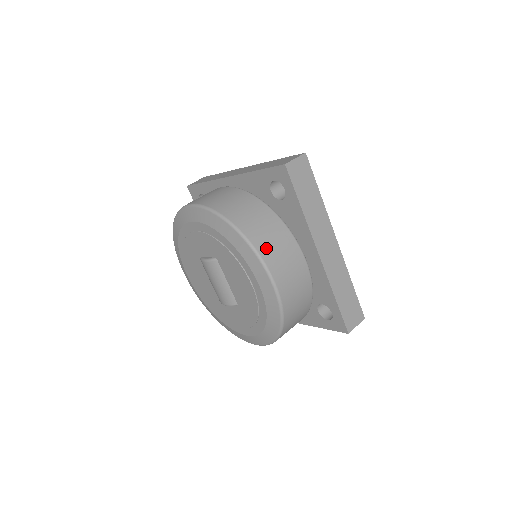
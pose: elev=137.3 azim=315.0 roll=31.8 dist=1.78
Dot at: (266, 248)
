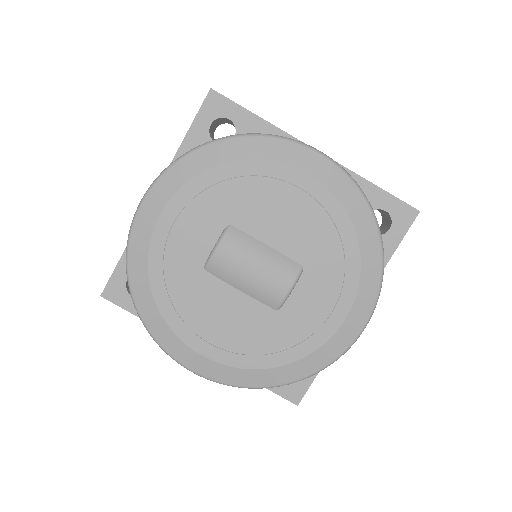
Dot at: occluded
